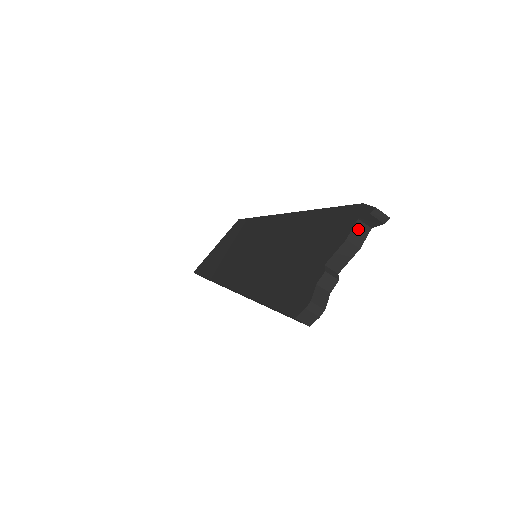
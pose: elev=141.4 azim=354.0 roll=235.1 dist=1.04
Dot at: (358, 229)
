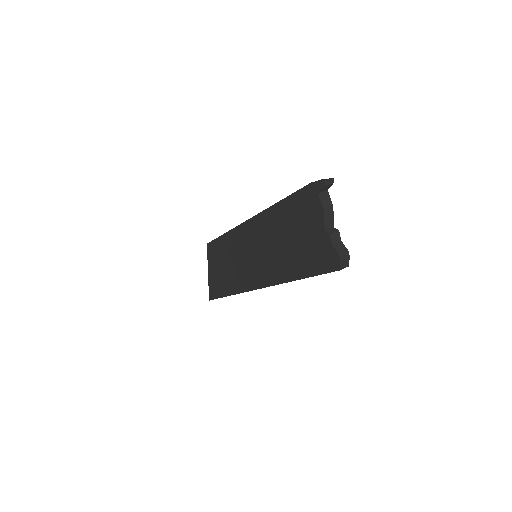
Dot at: (323, 198)
